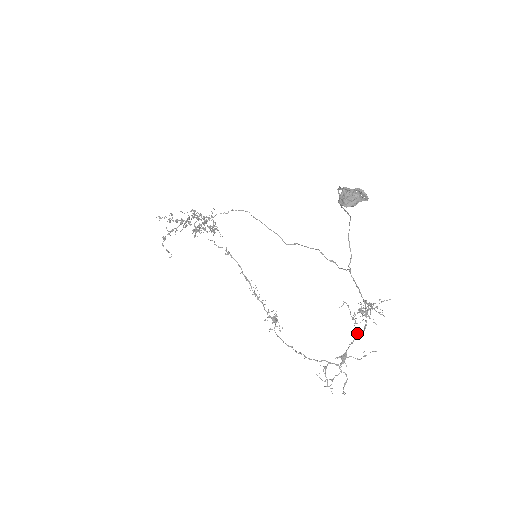
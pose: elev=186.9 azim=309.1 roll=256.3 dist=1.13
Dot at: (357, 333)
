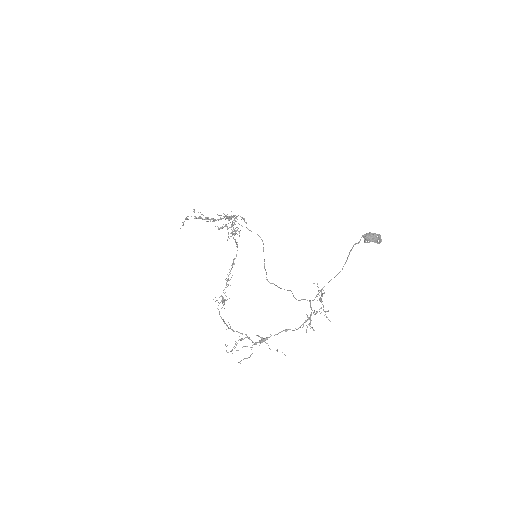
Dot at: (289, 329)
